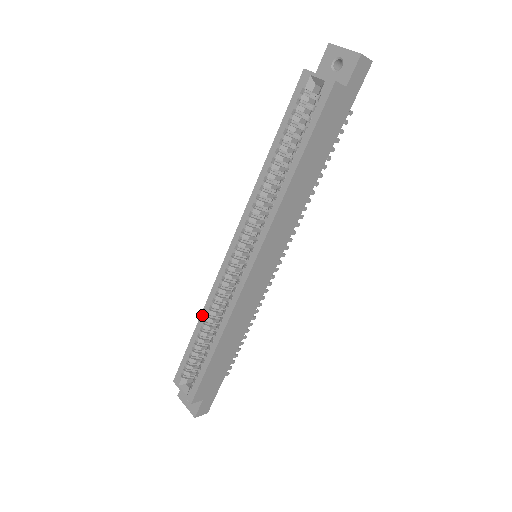
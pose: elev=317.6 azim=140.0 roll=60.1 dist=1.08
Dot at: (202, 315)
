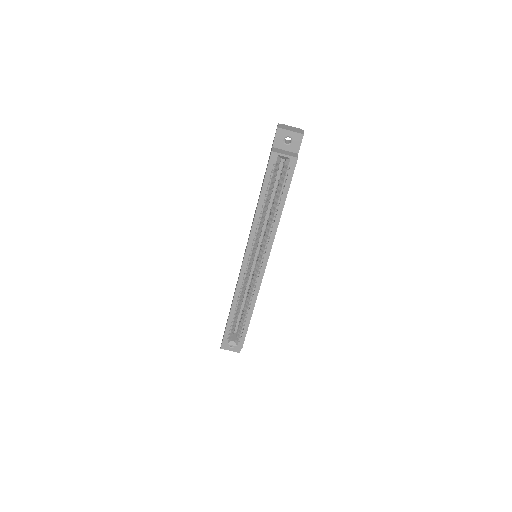
Dot at: (234, 303)
